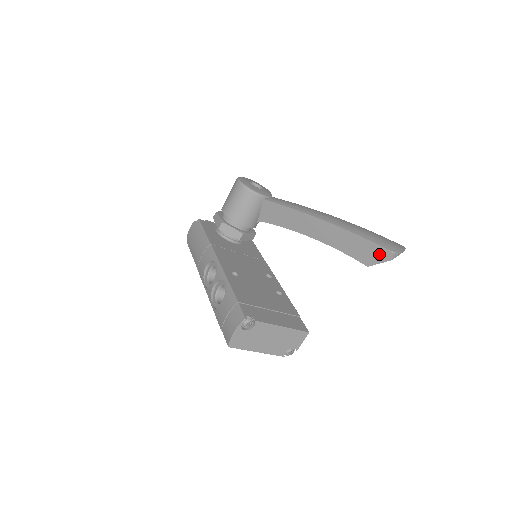
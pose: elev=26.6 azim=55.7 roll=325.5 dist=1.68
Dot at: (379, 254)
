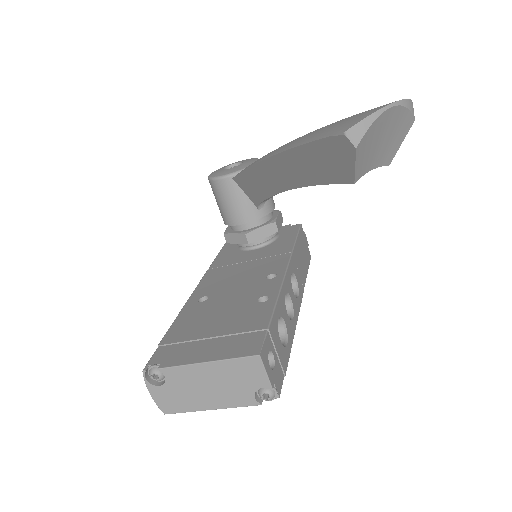
Dot at: (338, 152)
